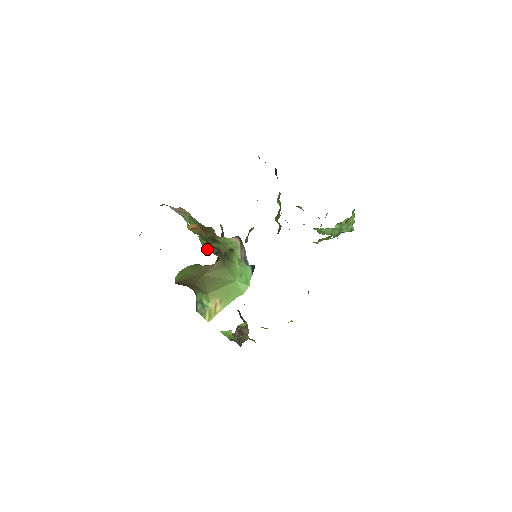
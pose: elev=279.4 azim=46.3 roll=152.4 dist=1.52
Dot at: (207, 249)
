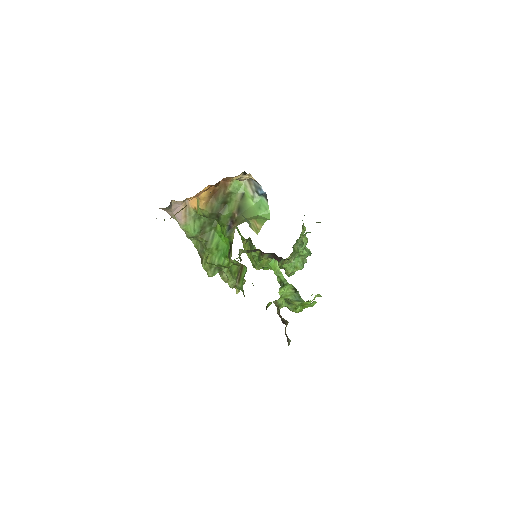
Dot at: (213, 272)
